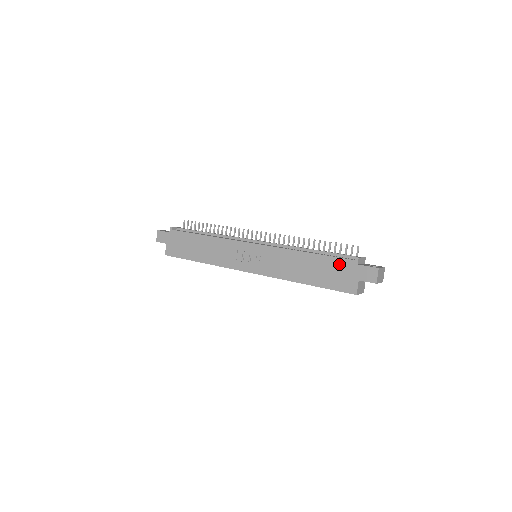
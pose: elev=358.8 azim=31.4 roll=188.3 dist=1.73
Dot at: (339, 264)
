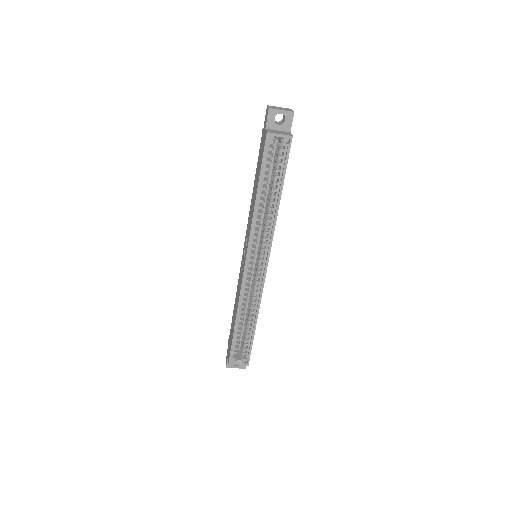
Dot at: (260, 150)
